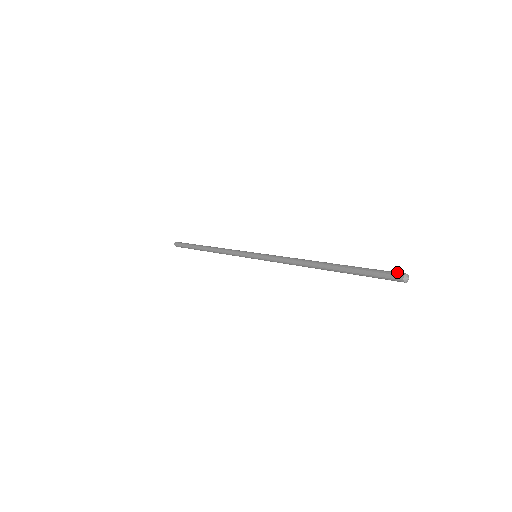
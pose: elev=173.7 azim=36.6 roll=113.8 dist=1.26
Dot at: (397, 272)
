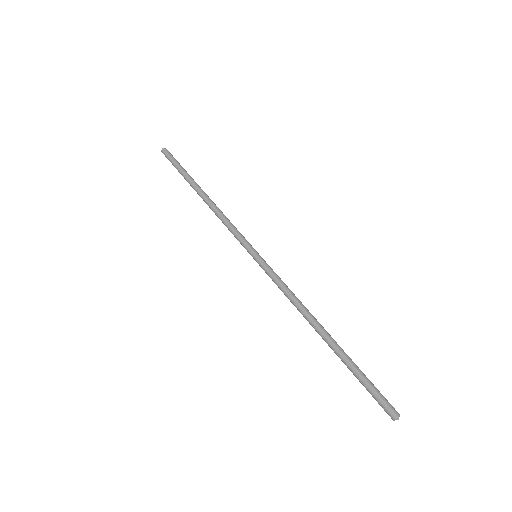
Dot at: (388, 410)
